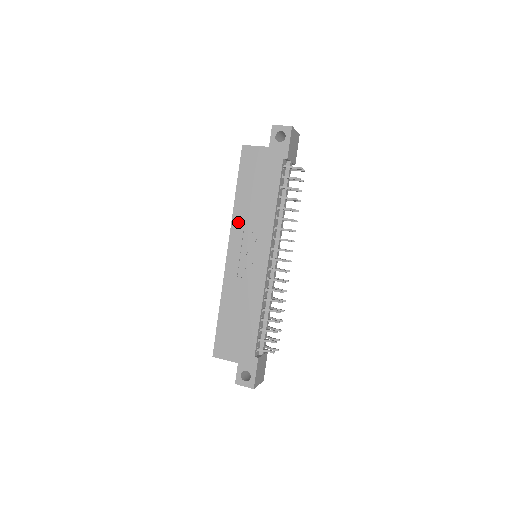
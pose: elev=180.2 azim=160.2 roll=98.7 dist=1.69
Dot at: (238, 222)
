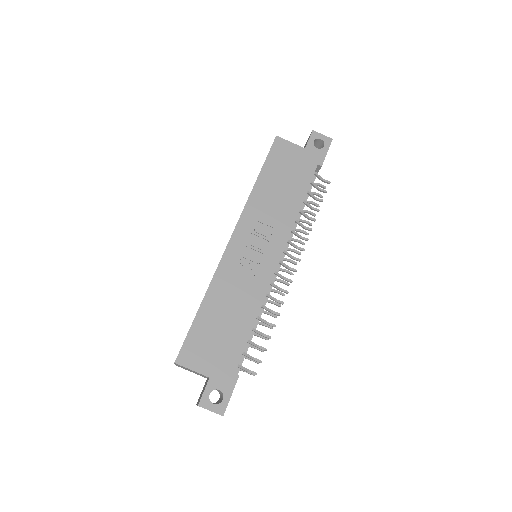
Dot at: (252, 210)
